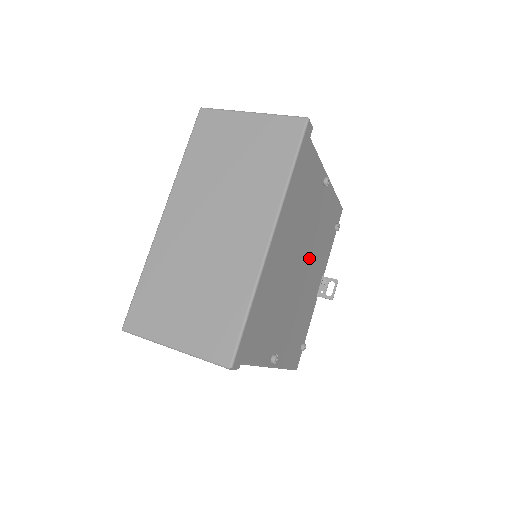
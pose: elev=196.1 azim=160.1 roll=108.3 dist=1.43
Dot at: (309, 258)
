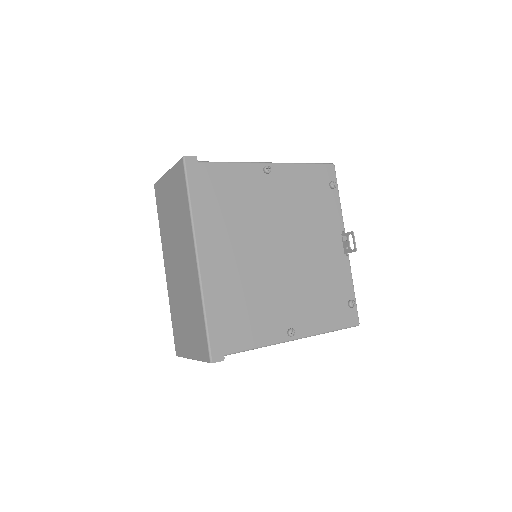
Dot at: (294, 235)
